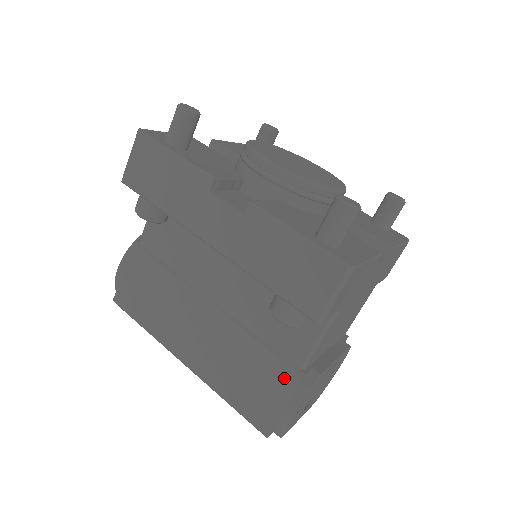
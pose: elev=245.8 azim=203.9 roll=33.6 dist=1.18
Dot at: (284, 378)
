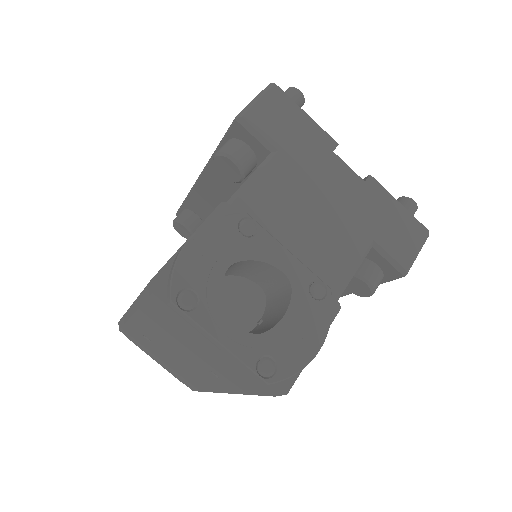
Dot at: occluded
